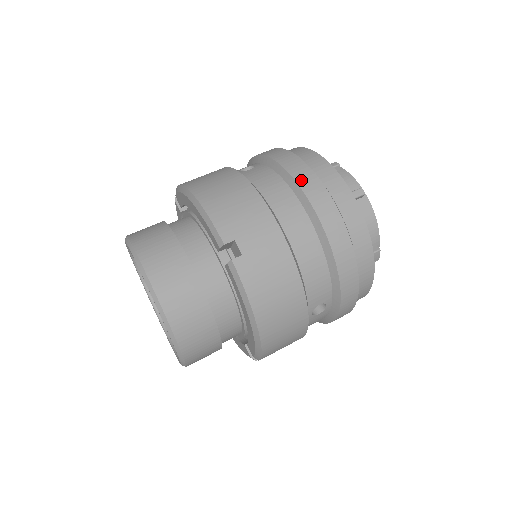
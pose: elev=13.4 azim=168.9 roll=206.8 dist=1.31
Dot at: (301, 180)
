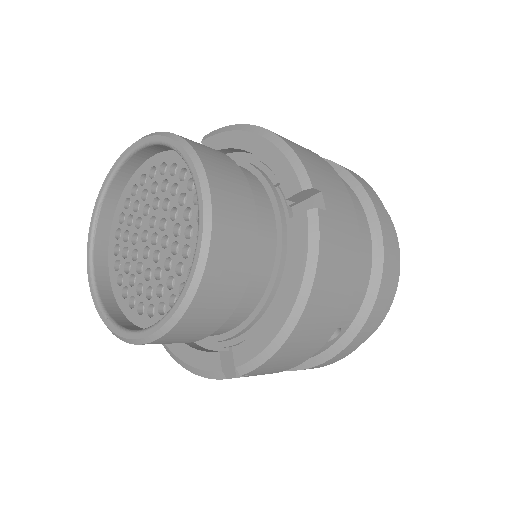
Dot at: (365, 186)
